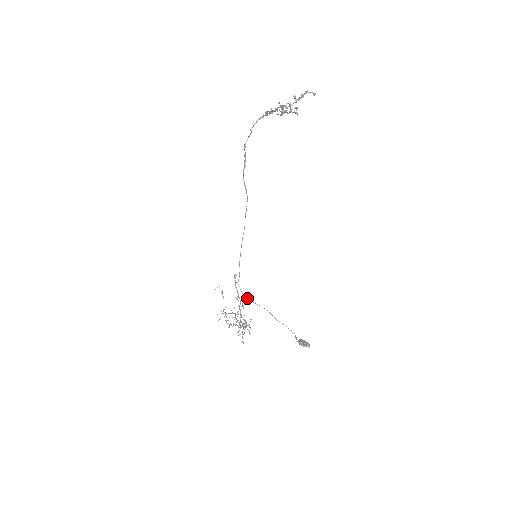
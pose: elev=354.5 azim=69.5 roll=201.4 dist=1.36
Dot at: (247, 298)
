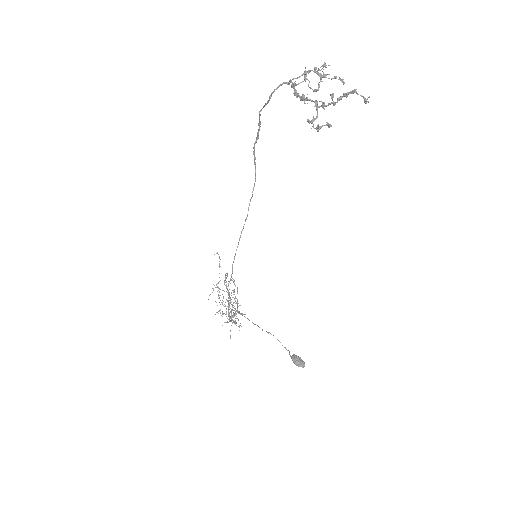
Dot at: (235, 309)
